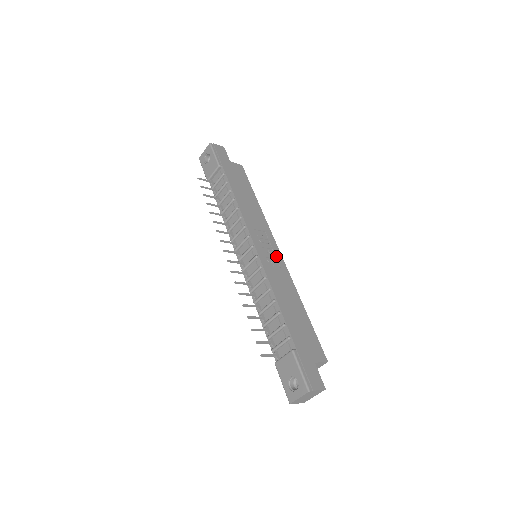
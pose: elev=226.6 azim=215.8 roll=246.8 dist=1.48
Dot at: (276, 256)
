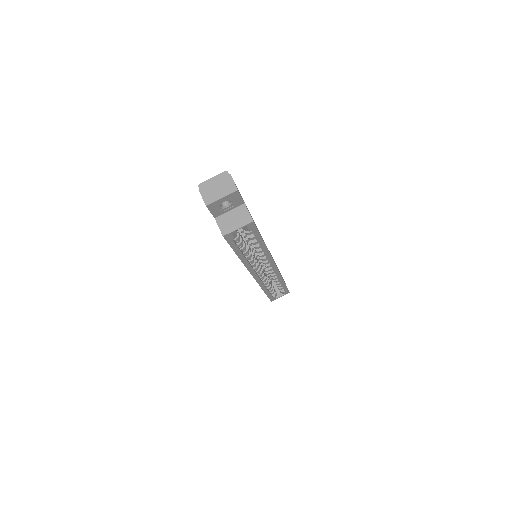
Dot at: occluded
